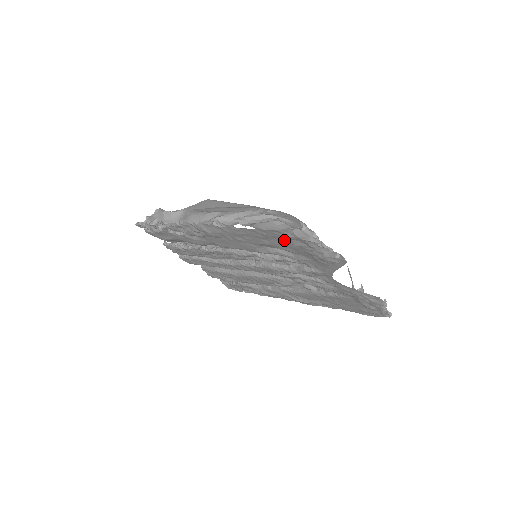
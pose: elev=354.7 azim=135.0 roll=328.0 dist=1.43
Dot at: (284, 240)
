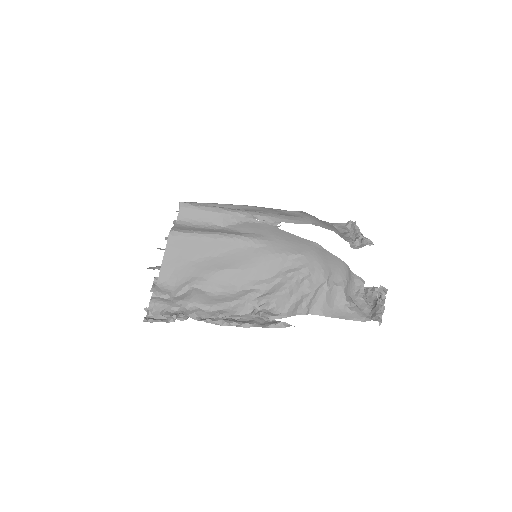
Dot at: occluded
